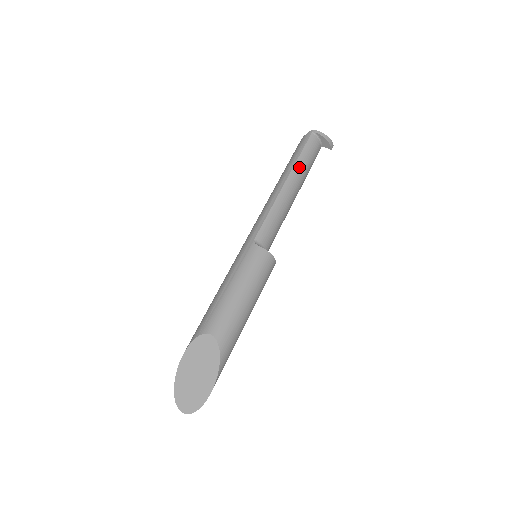
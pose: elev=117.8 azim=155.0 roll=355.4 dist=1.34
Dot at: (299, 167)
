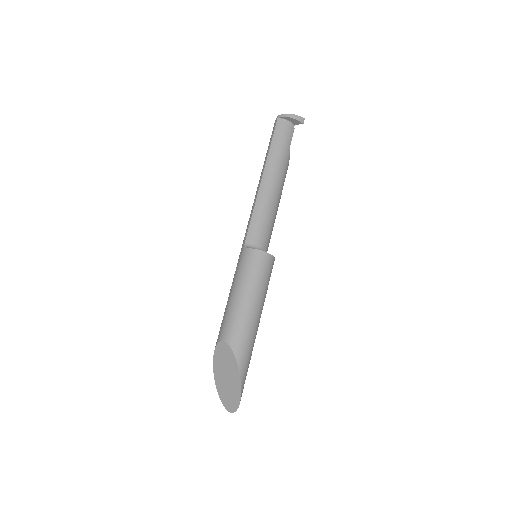
Dot at: (272, 158)
